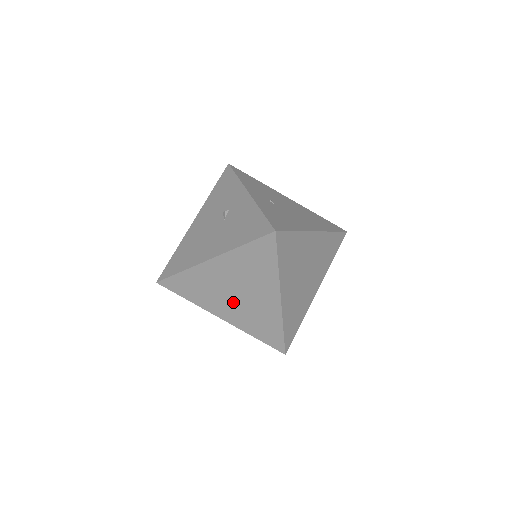
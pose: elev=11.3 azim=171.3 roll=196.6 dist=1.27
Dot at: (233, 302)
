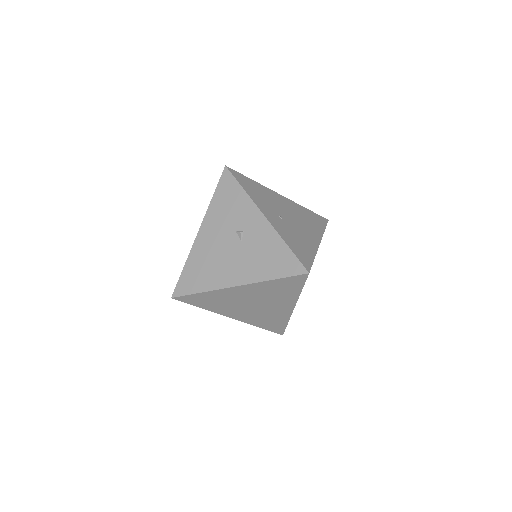
Dot at: (248, 309)
